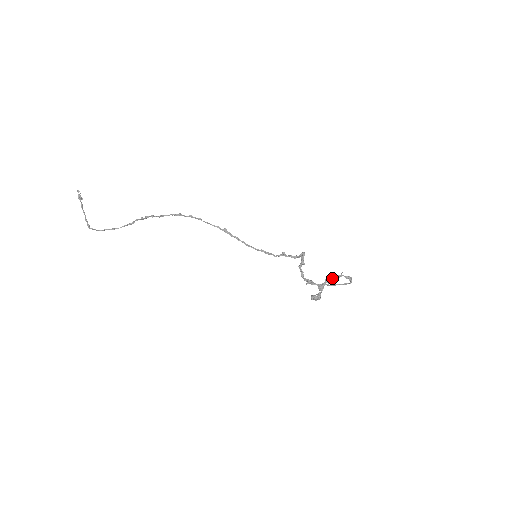
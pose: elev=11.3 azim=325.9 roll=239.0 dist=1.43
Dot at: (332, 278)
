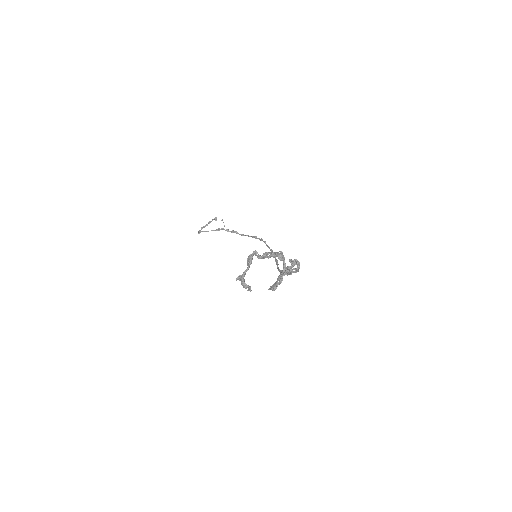
Dot at: (265, 252)
